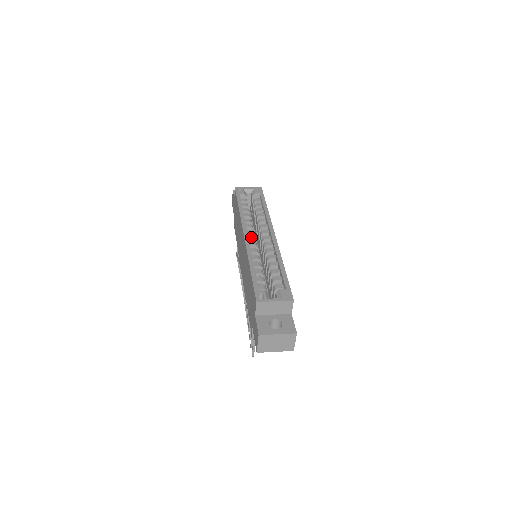
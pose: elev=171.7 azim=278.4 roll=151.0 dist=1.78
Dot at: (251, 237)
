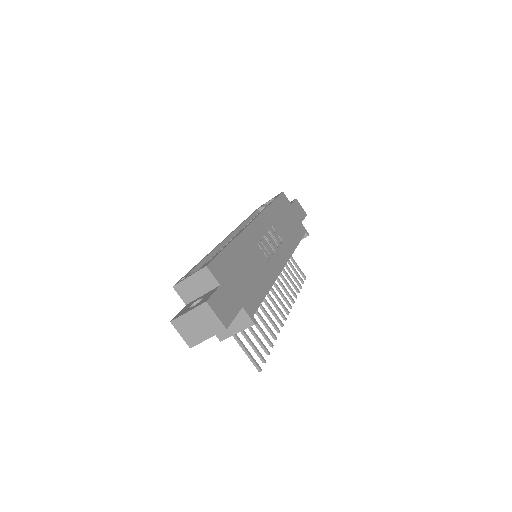
Dot at: occluded
